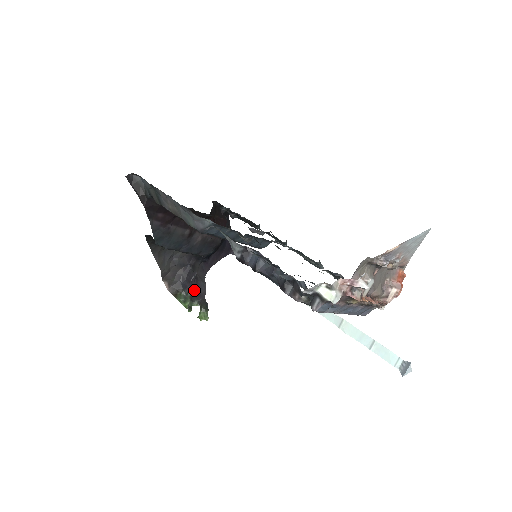
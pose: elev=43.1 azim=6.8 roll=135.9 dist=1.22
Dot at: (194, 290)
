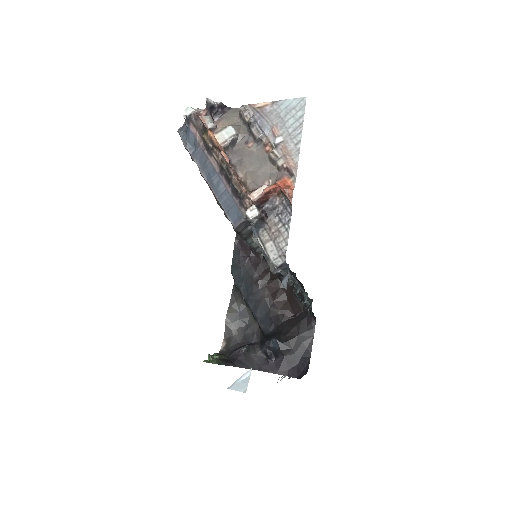
Dot at: (233, 359)
